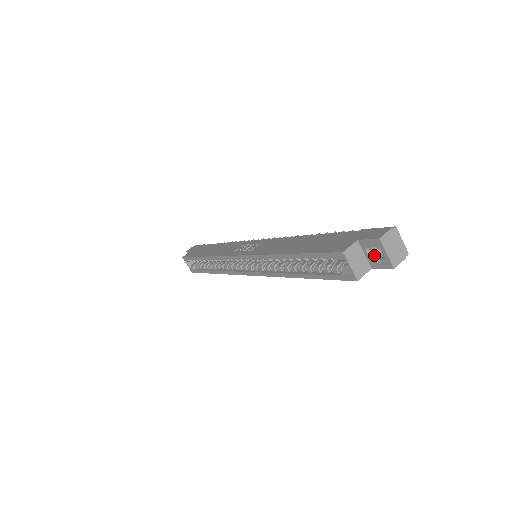
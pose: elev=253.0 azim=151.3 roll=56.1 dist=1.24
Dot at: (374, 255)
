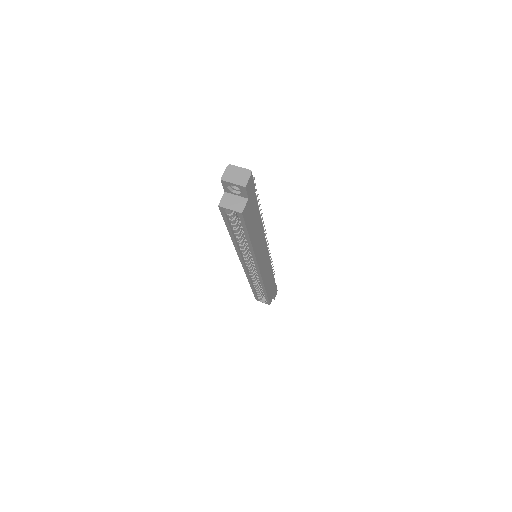
Dot at: (239, 190)
